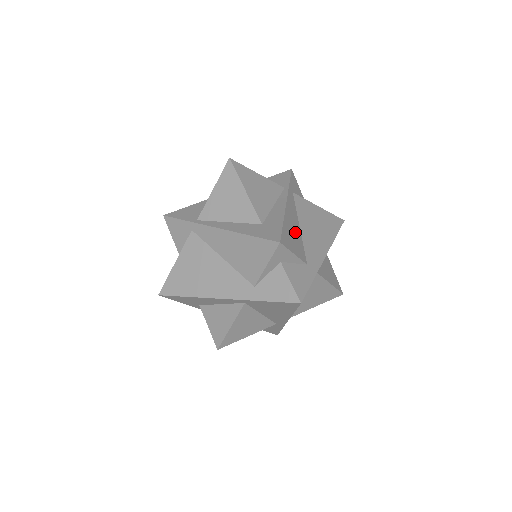
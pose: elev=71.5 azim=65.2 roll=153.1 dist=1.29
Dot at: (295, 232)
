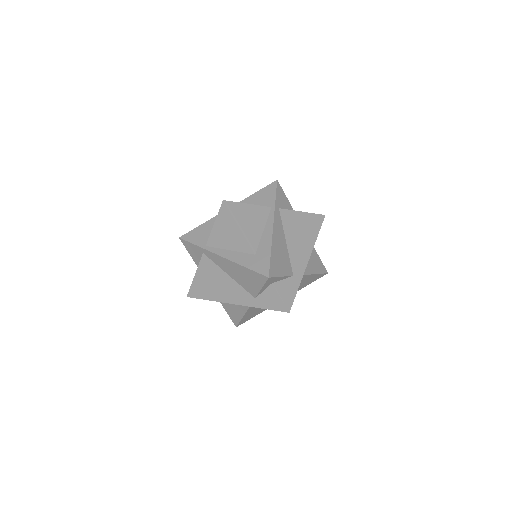
Dot at: (282, 252)
